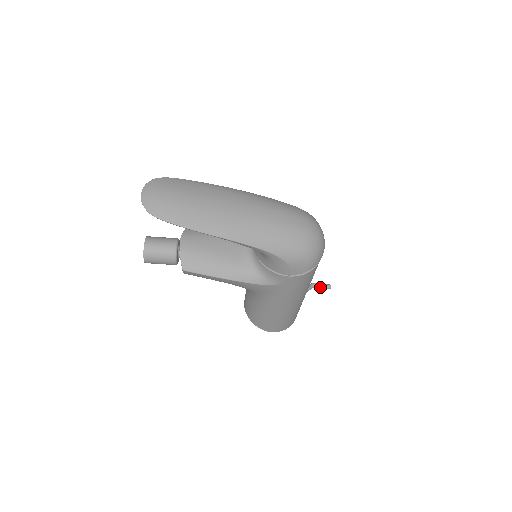
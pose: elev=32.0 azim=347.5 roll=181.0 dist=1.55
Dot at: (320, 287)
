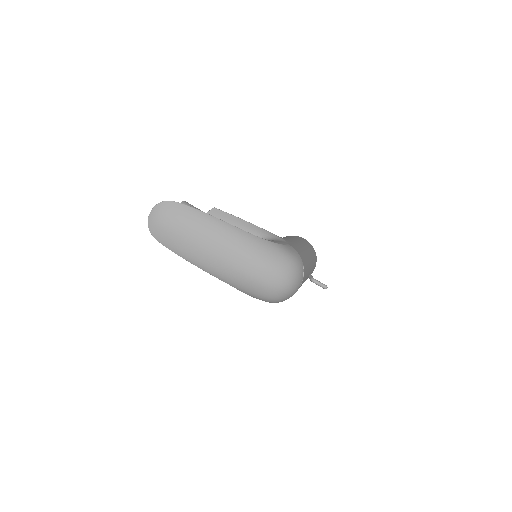
Dot at: (317, 284)
